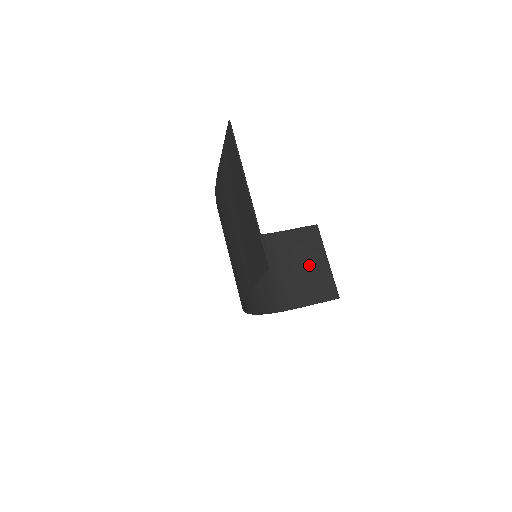
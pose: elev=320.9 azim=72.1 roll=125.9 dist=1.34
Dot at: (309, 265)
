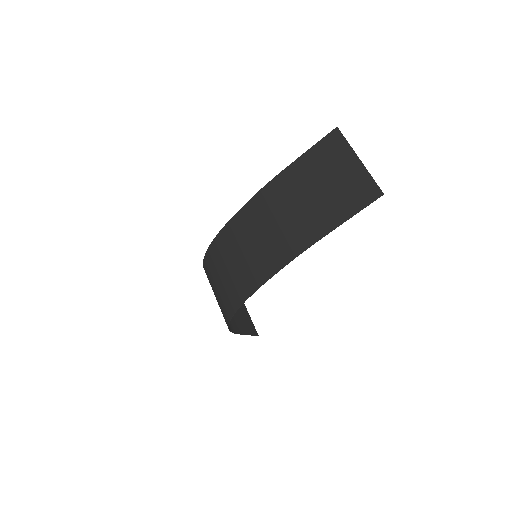
Dot at: occluded
